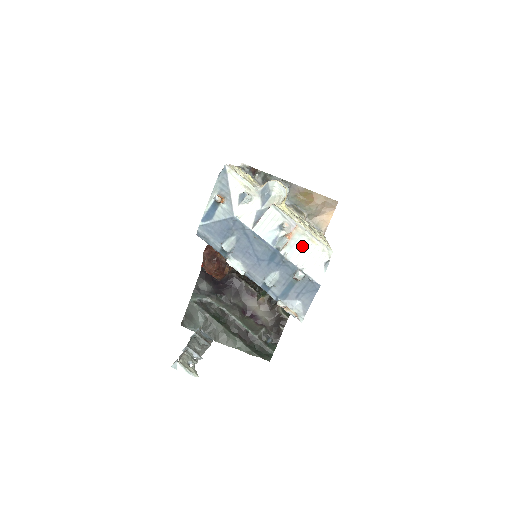
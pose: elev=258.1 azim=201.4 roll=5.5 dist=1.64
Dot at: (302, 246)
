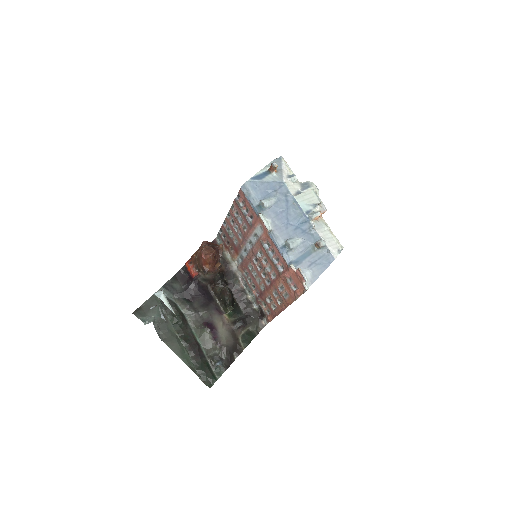
Dot at: (324, 230)
